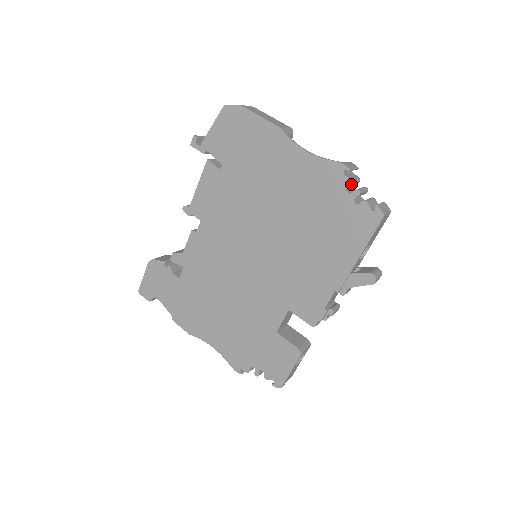
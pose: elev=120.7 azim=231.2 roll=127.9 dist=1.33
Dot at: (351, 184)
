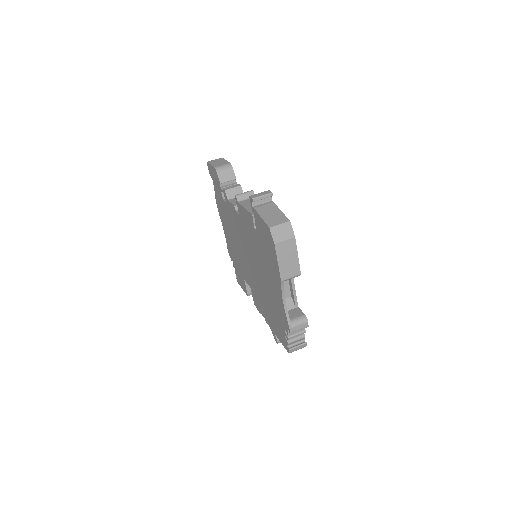
Dot at: occluded
